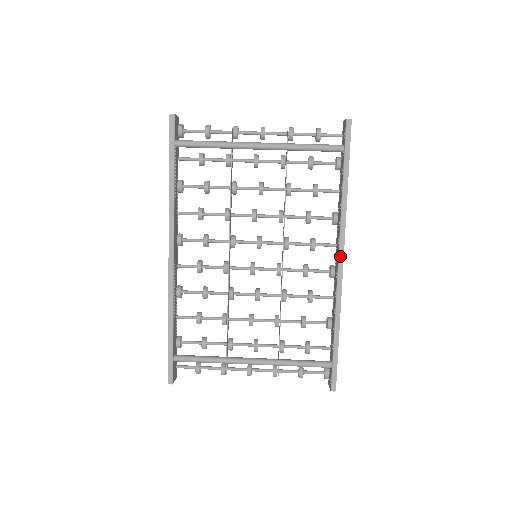
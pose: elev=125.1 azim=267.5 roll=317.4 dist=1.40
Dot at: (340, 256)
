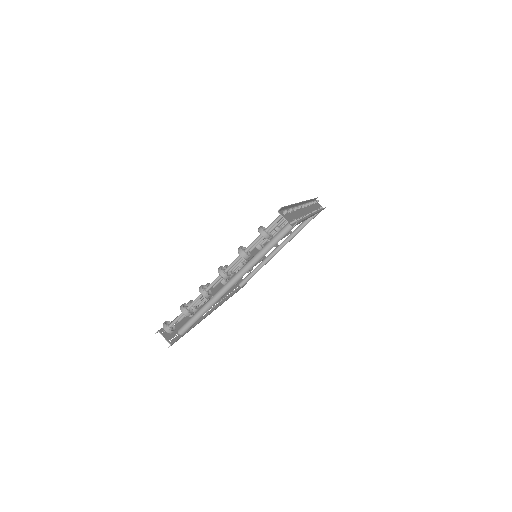
Dot at: occluded
